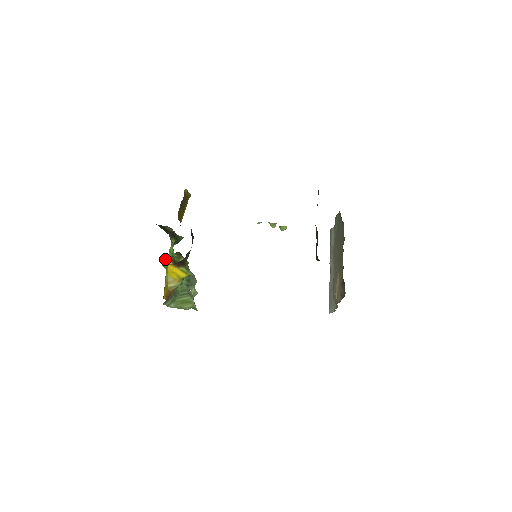
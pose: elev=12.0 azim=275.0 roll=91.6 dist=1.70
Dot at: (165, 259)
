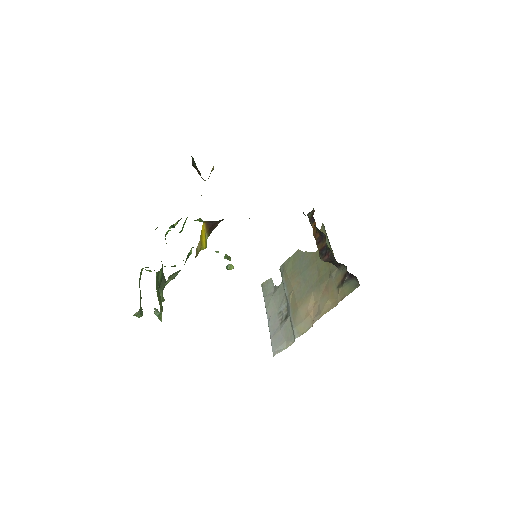
Dot at: (165, 235)
